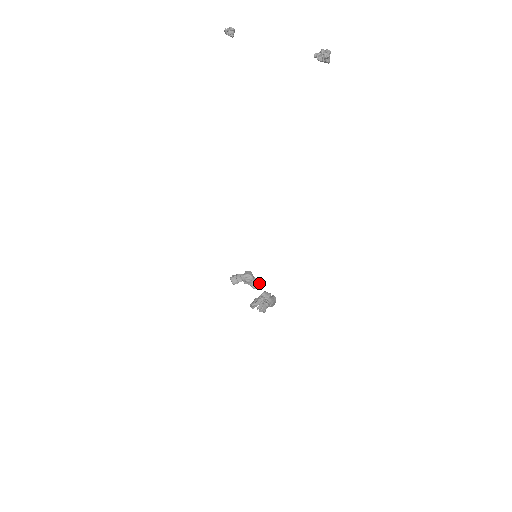
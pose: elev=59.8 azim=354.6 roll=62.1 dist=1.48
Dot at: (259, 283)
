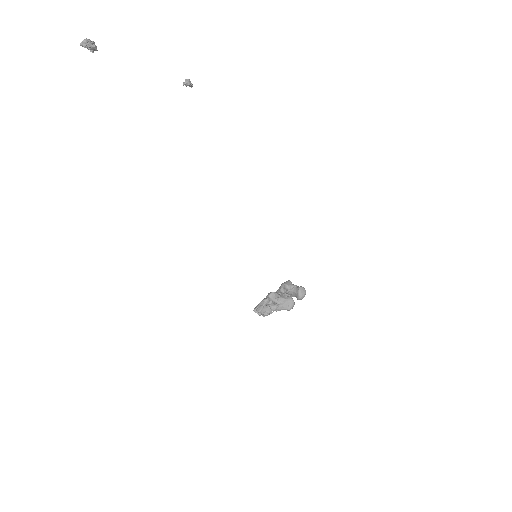
Dot at: (302, 291)
